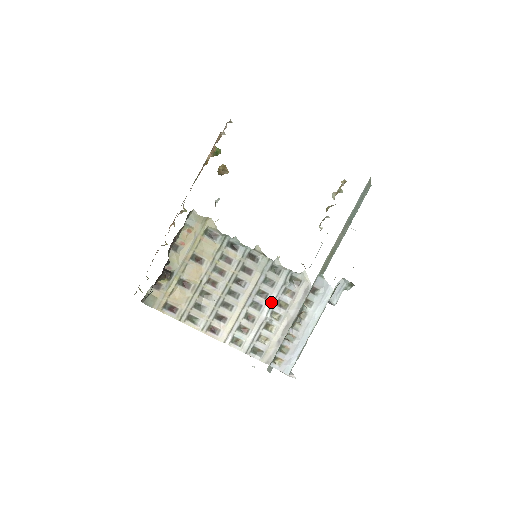
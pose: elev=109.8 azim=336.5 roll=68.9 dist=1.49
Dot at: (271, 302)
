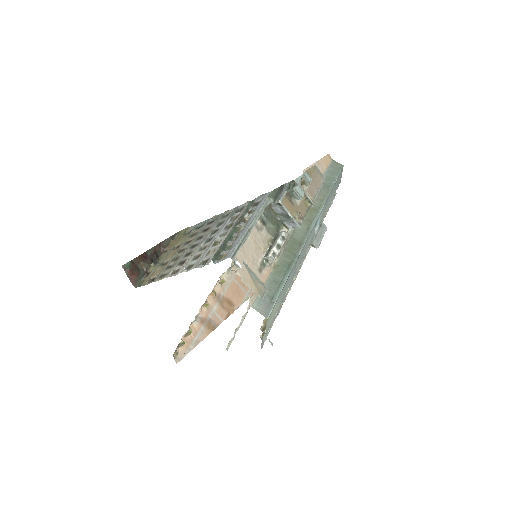
Dot at: (220, 231)
